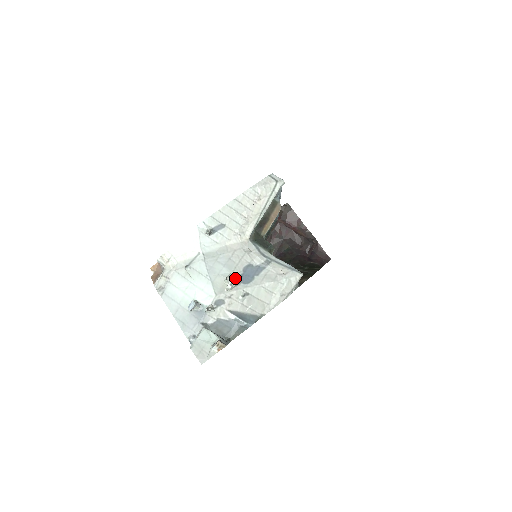
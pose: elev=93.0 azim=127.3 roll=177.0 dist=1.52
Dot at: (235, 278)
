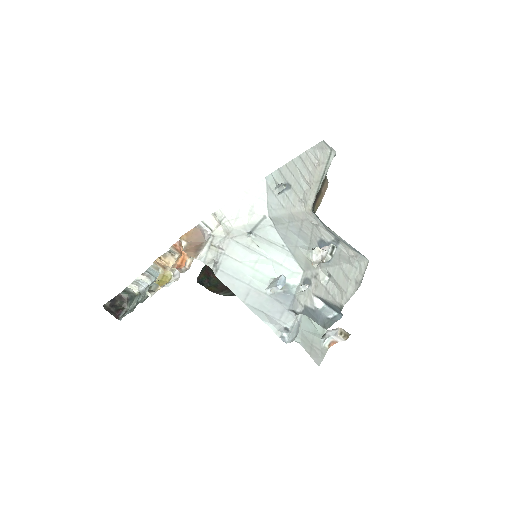
Dot at: (334, 246)
